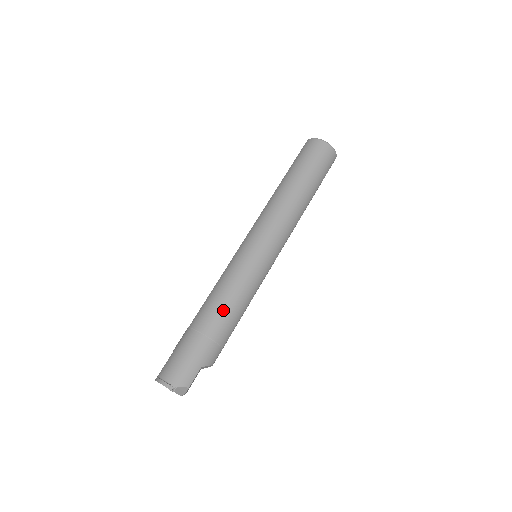
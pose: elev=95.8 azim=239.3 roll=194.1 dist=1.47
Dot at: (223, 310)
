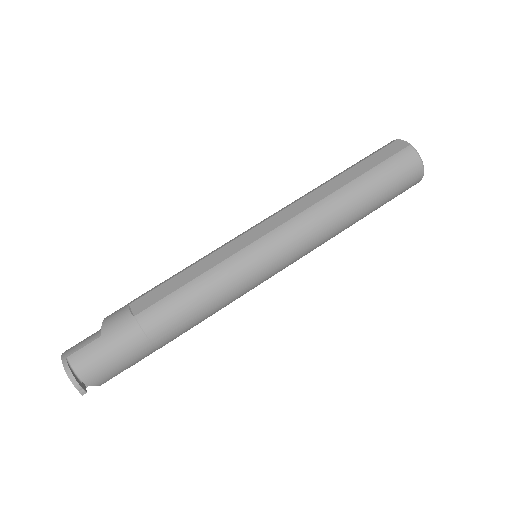
Dot at: (188, 322)
